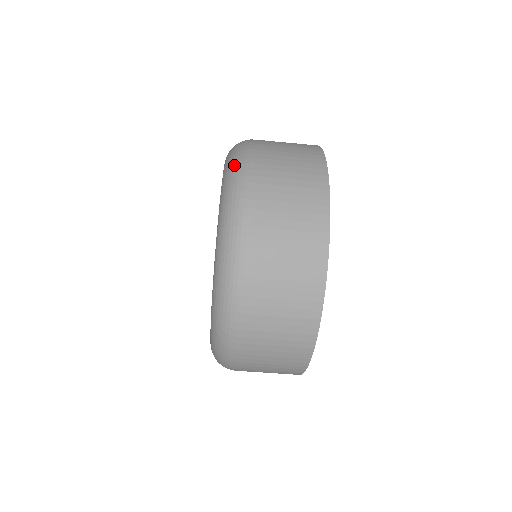
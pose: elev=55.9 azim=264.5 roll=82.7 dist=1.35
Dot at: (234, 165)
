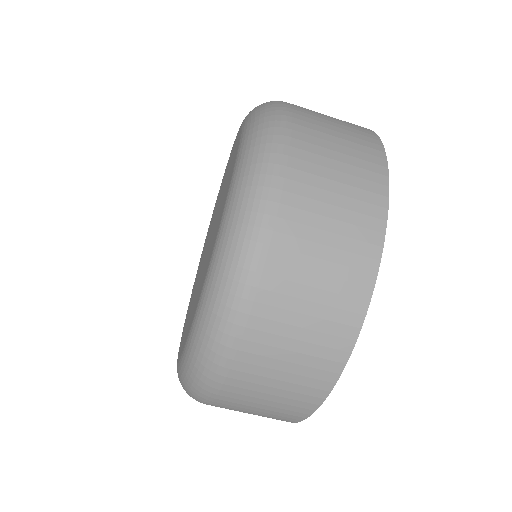
Dot at: occluded
